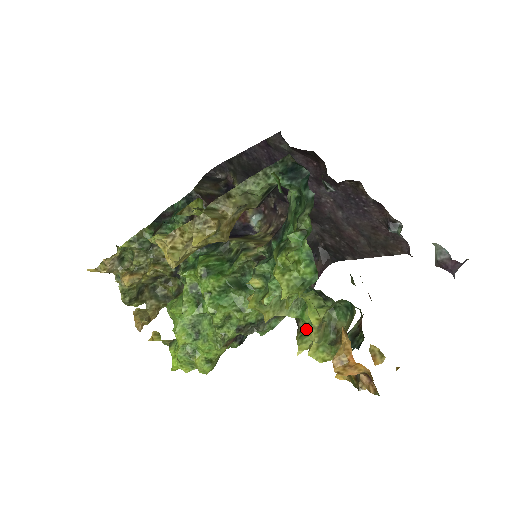
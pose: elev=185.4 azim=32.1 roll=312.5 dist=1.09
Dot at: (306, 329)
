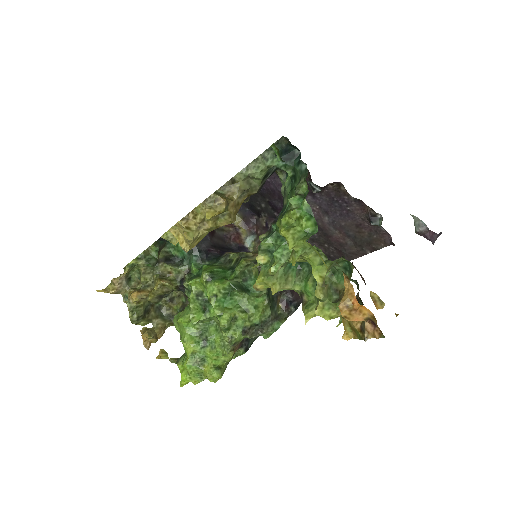
Dot at: (310, 300)
